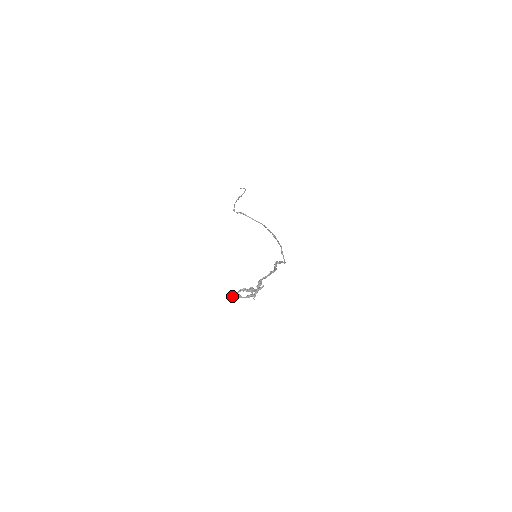
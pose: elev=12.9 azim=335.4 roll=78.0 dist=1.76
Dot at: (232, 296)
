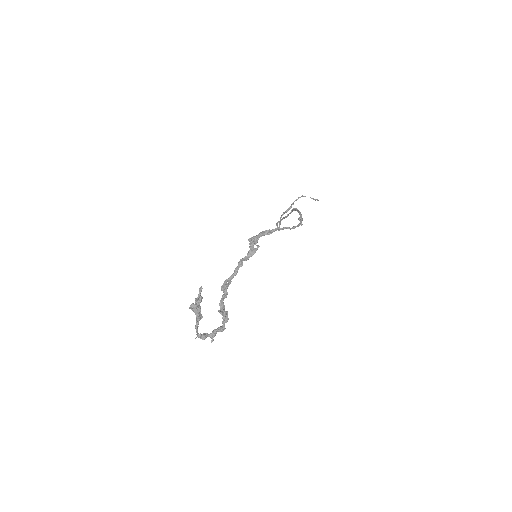
Dot at: (211, 338)
